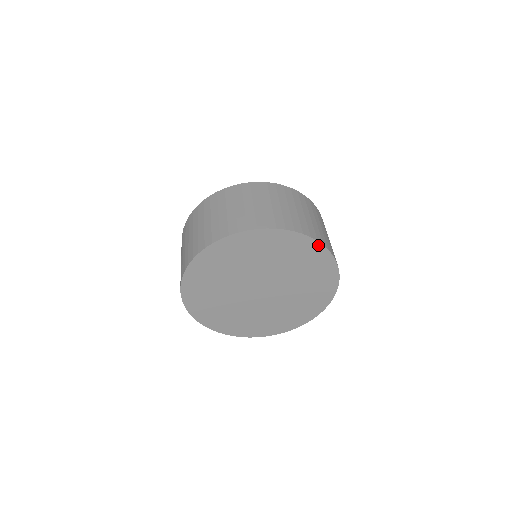
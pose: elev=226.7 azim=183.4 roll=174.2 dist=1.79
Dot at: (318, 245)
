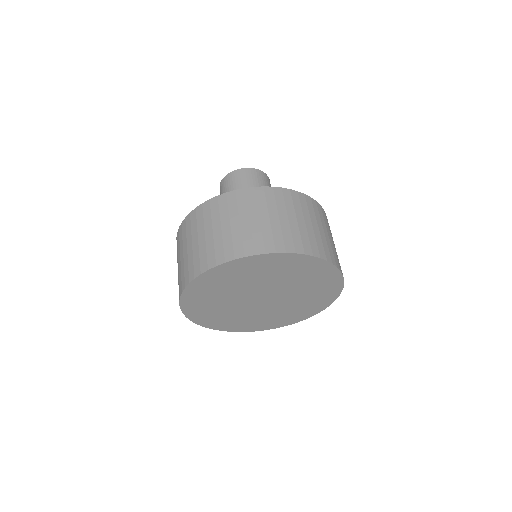
Dot at: (335, 297)
